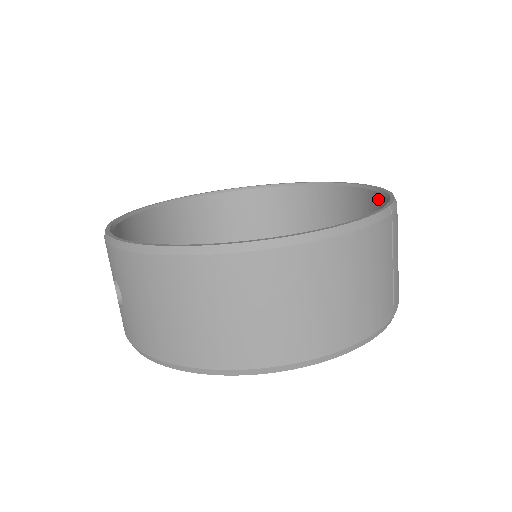
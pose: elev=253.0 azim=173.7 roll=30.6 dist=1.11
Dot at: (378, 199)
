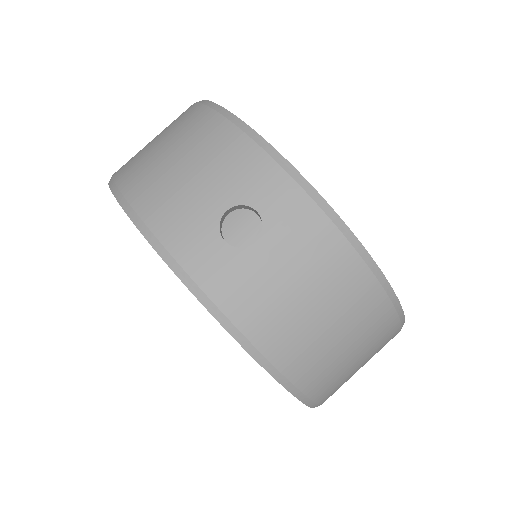
Dot at: occluded
